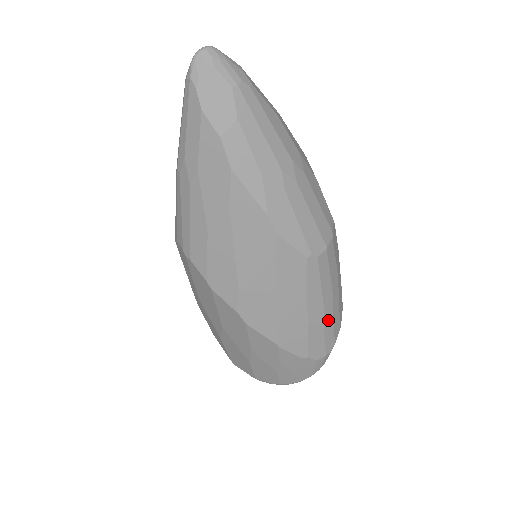
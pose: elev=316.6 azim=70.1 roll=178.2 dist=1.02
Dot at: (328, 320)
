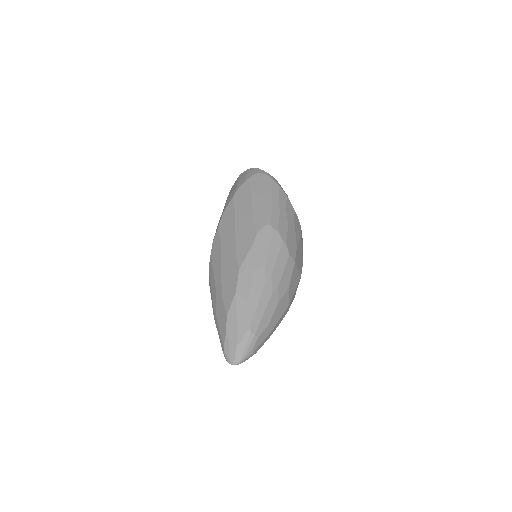
Dot at: occluded
